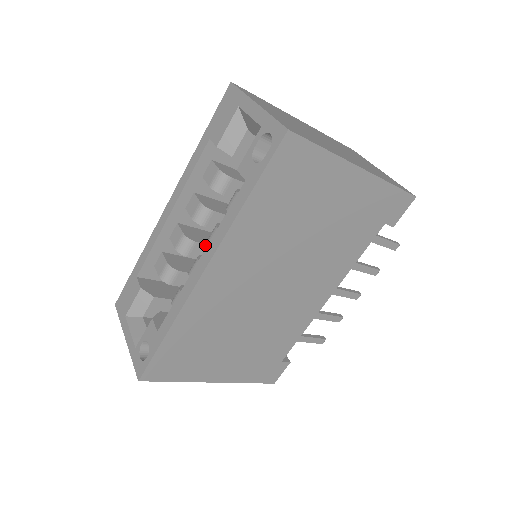
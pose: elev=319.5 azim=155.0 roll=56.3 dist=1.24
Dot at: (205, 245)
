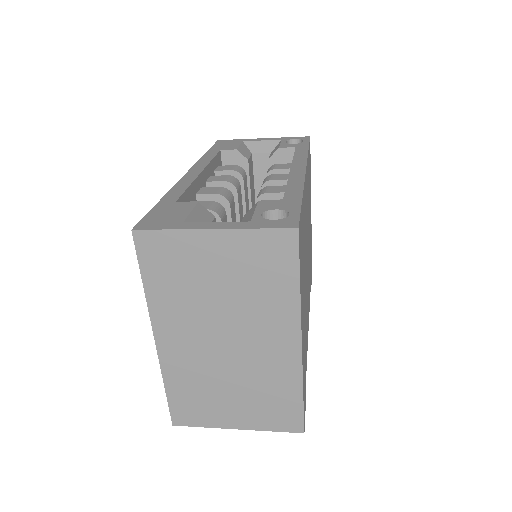
Dot at: (234, 210)
